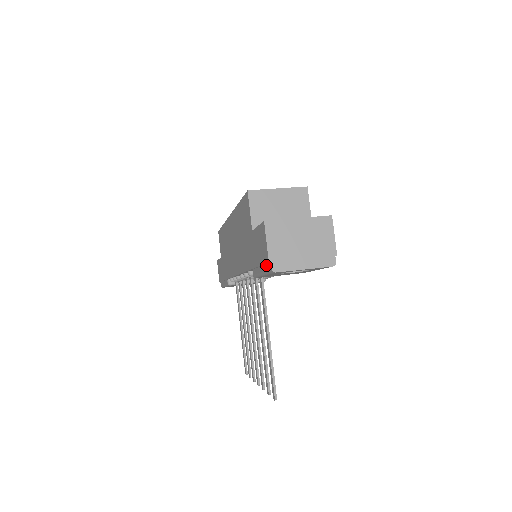
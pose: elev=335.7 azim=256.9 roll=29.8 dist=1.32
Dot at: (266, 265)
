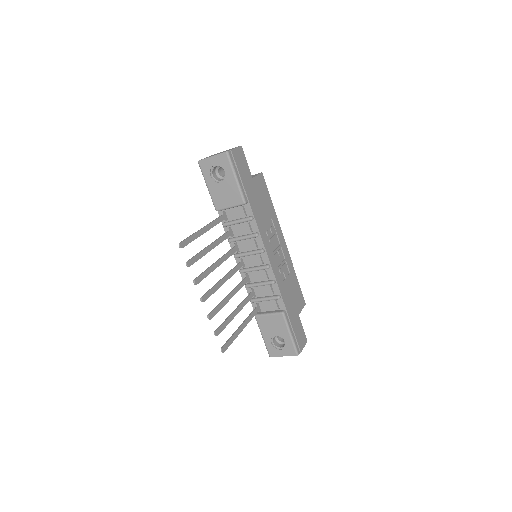
Dot at: occluded
